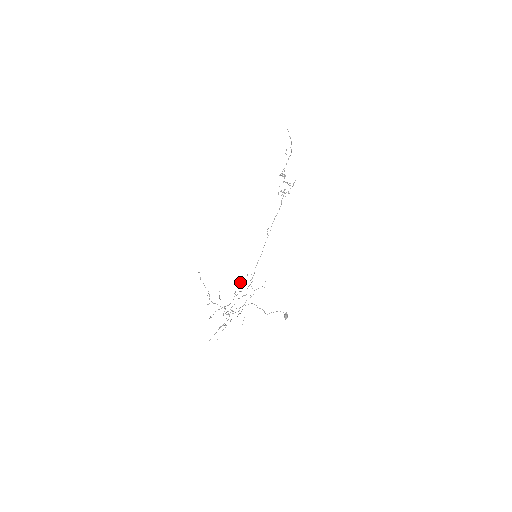
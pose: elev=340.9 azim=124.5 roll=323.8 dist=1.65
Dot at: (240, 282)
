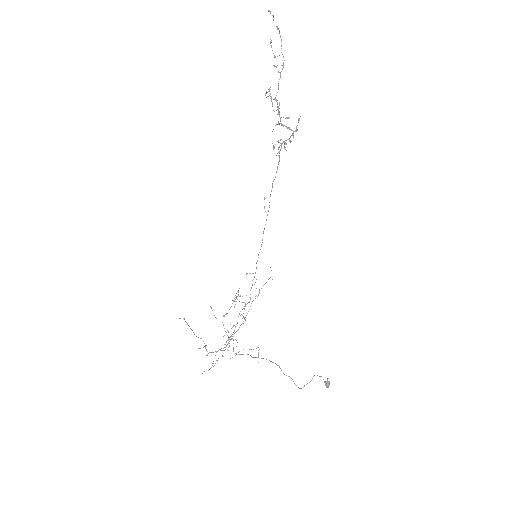
Dot at: occluded
